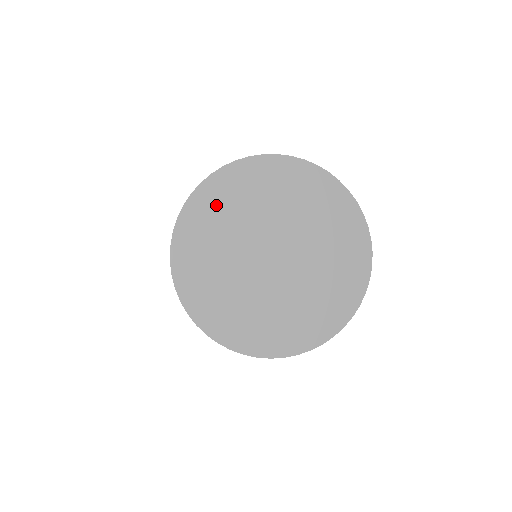
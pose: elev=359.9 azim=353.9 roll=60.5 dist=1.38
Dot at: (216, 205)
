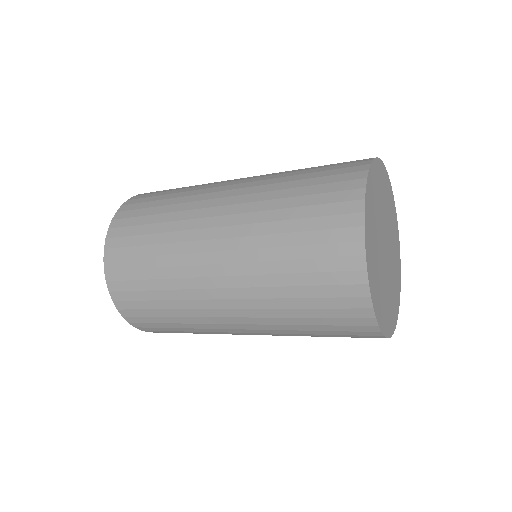
Dot at: (371, 227)
